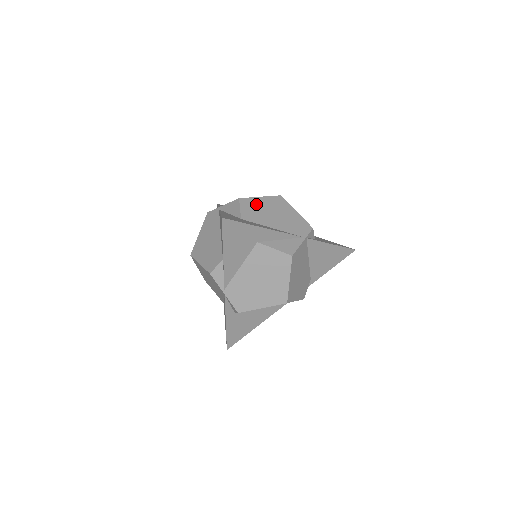
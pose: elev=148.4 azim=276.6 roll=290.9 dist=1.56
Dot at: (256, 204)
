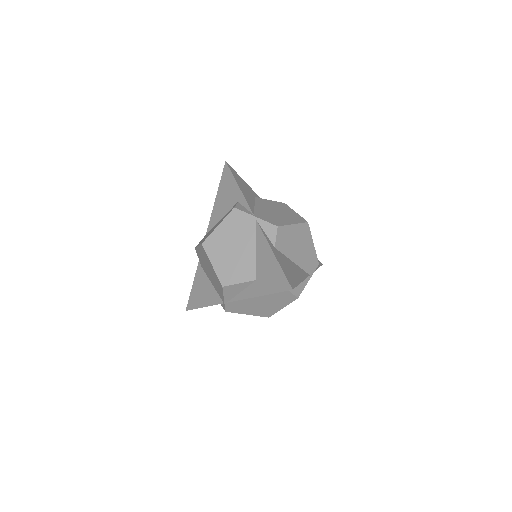
Dot at: occluded
